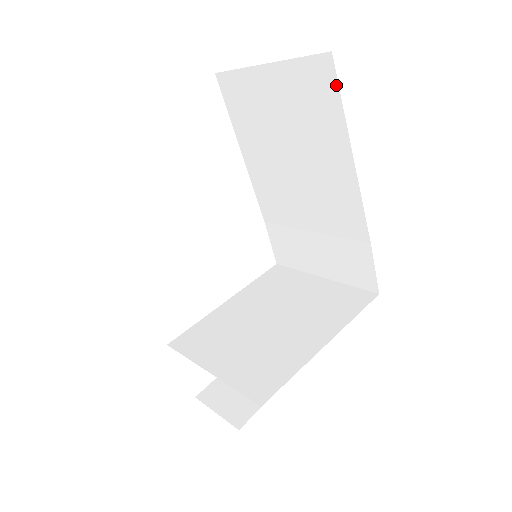
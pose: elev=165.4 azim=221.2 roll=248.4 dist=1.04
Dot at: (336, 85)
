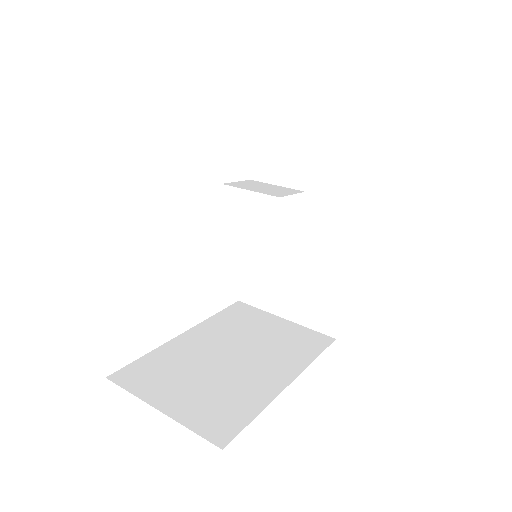
Dot at: occluded
